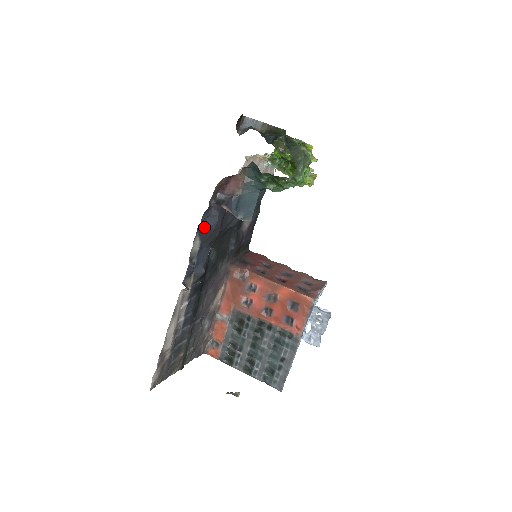
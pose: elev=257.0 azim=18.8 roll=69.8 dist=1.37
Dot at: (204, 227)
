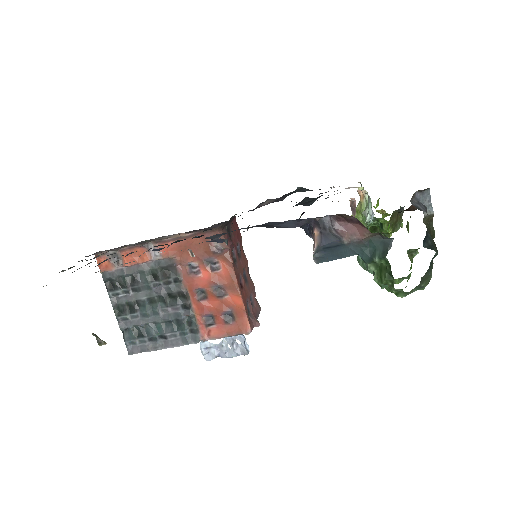
Dot at: (278, 222)
